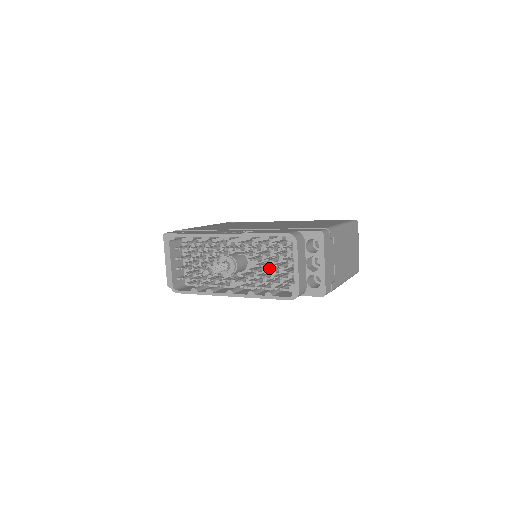
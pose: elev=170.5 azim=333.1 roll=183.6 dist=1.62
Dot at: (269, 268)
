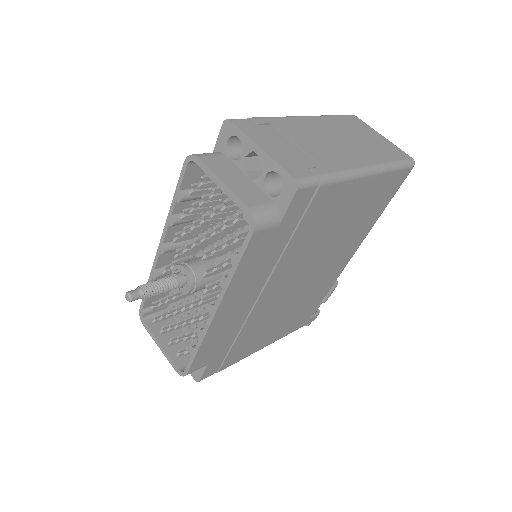
Dot at: occluded
